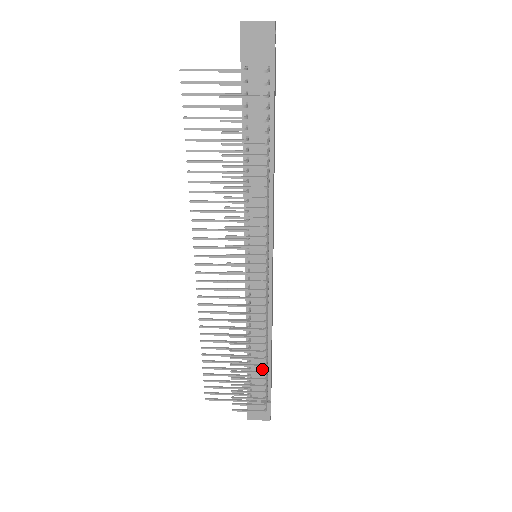
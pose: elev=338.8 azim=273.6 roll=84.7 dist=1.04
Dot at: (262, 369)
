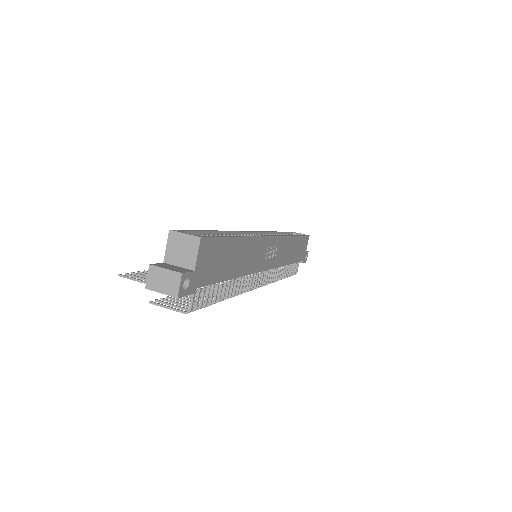
Dot at: occluded
